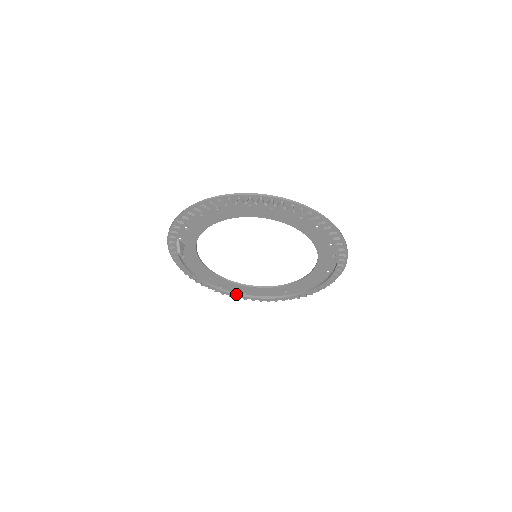
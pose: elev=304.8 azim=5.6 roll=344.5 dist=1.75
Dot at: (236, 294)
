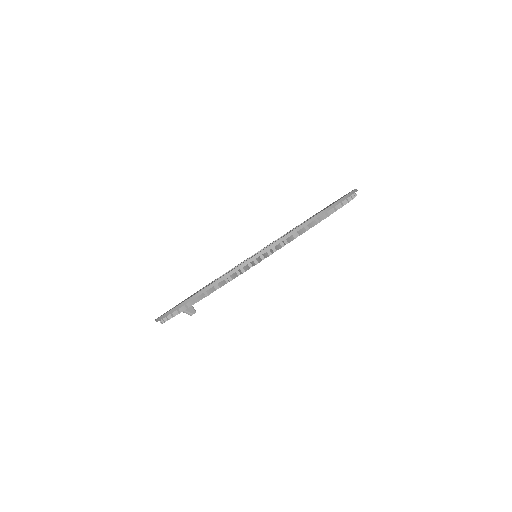
Dot at: occluded
